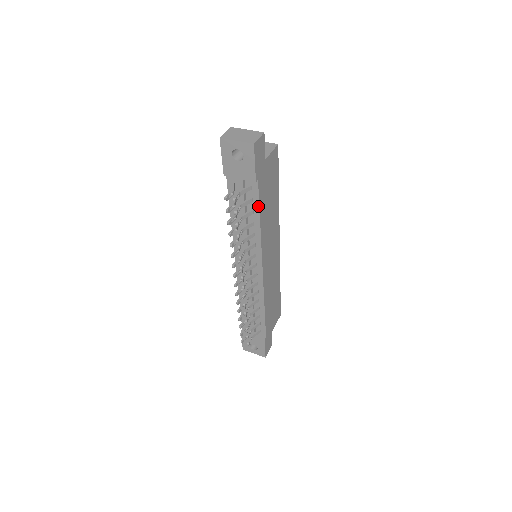
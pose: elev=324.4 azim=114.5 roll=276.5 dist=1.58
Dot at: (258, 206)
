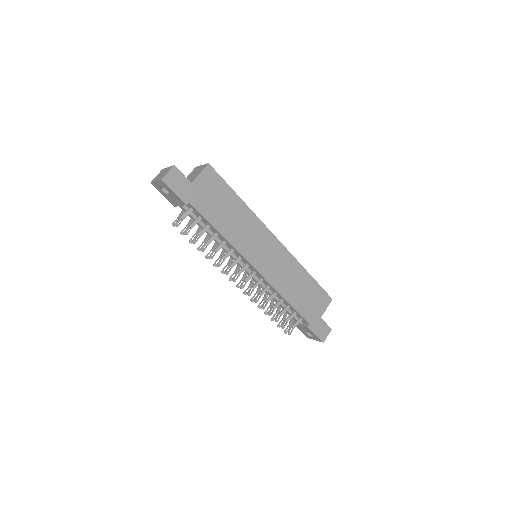
Dot at: (207, 221)
